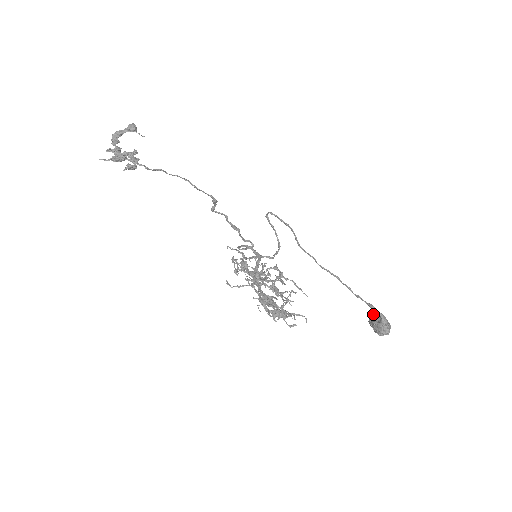
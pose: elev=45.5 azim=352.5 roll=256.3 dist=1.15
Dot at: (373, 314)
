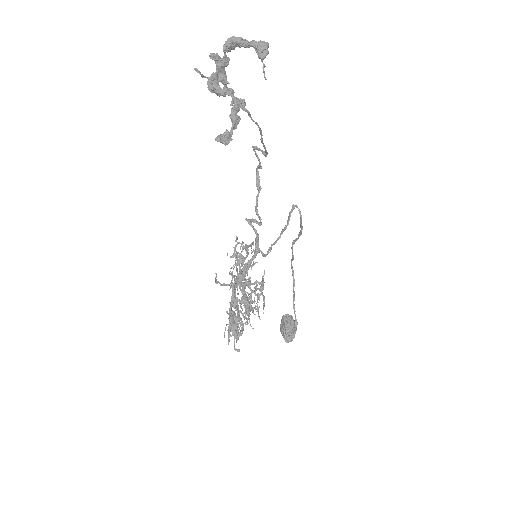
Dot at: (291, 317)
